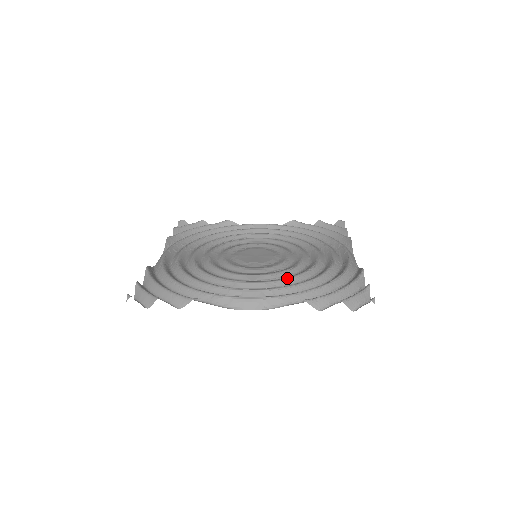
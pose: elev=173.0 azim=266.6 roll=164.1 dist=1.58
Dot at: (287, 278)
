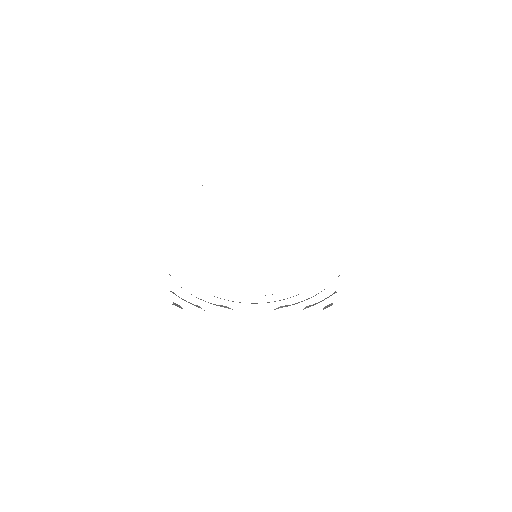
Dot at: occluded
